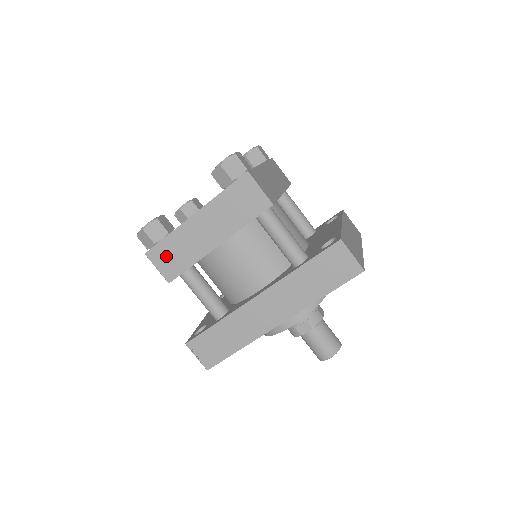
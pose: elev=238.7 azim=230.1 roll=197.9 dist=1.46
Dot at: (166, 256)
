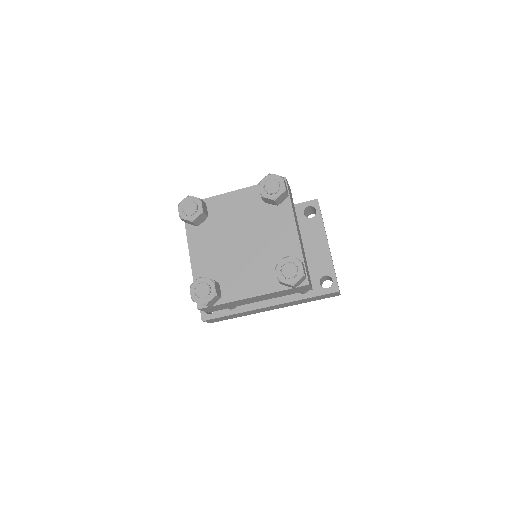
Dot at: (215, 308)
